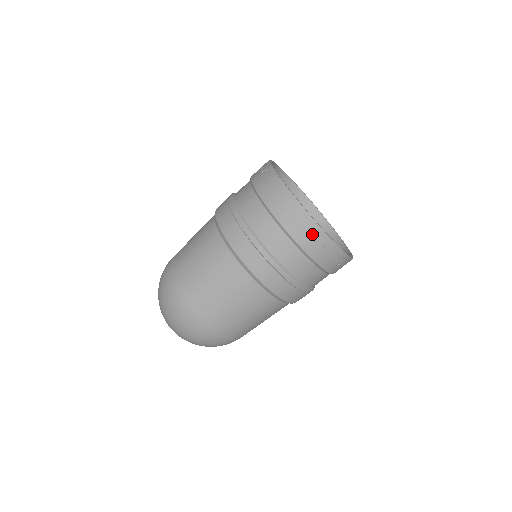
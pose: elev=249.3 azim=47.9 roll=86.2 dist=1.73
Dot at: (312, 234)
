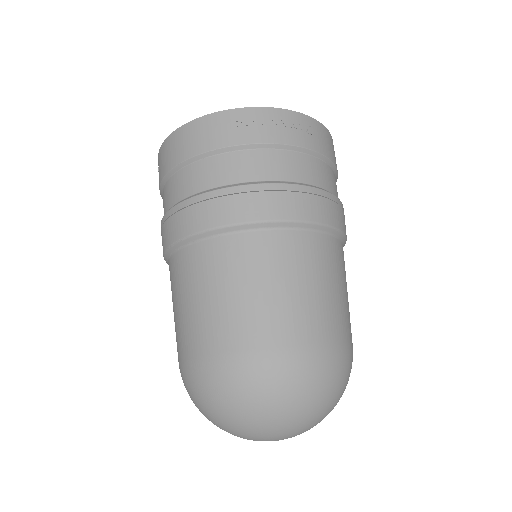
Dot at: (233, 123)
